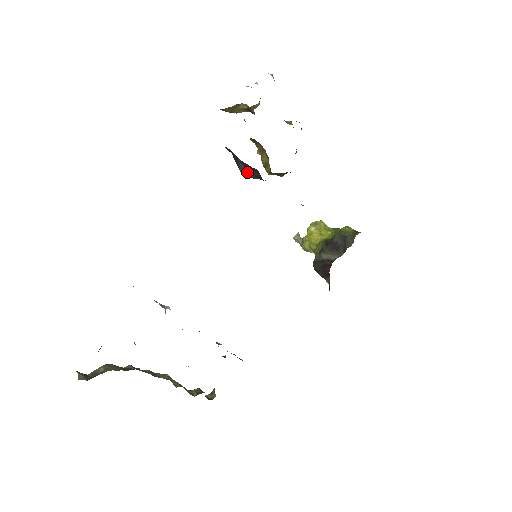
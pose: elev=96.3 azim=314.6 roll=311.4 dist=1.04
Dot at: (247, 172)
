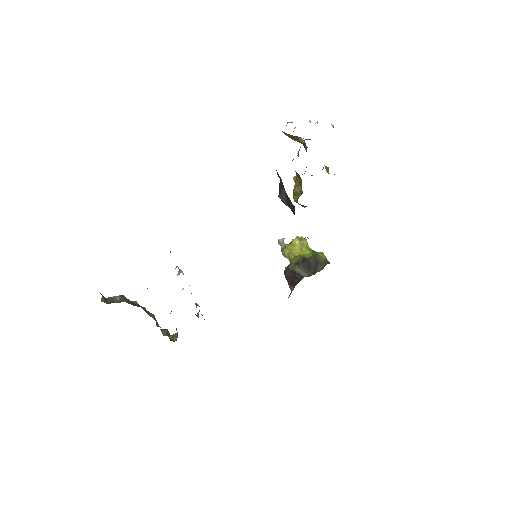
Dot at: (285, 200)
